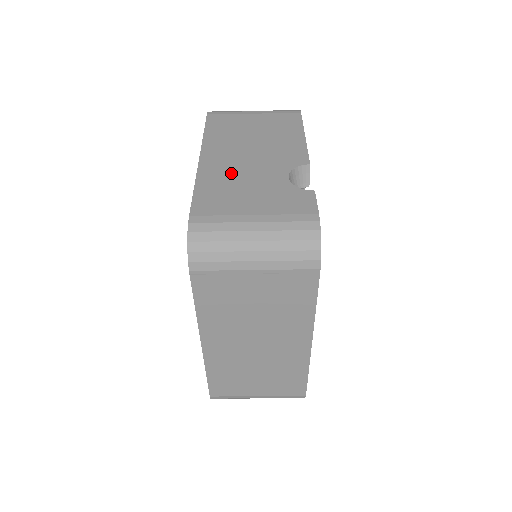
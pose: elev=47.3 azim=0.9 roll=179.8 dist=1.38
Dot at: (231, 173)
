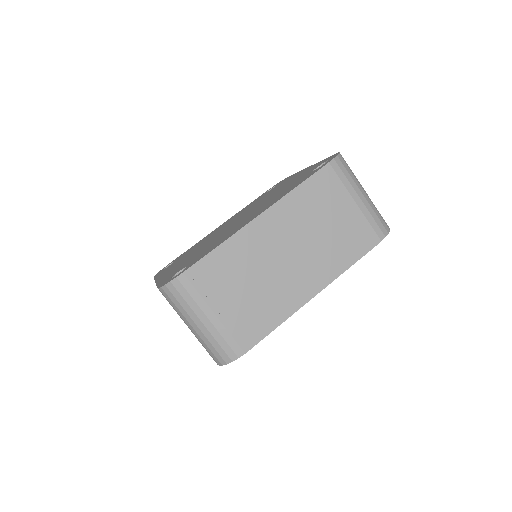
Dot at: occluded
